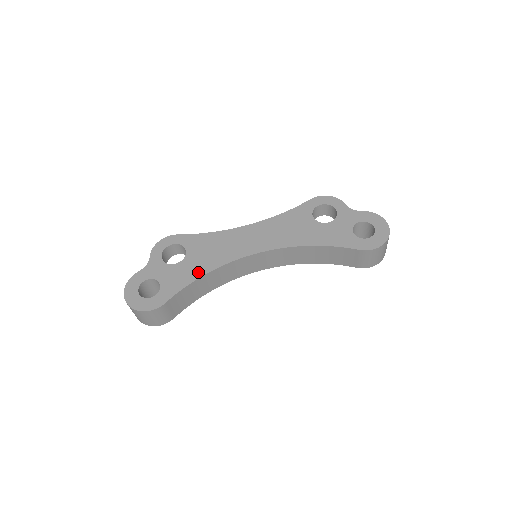
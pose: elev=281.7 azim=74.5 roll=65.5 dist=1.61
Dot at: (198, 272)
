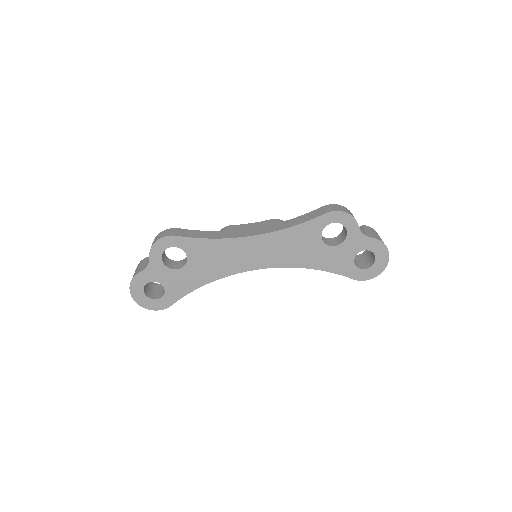
Dot at: (200, 281)
